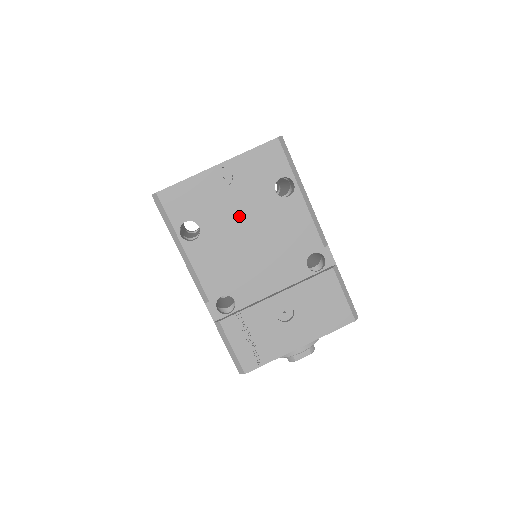
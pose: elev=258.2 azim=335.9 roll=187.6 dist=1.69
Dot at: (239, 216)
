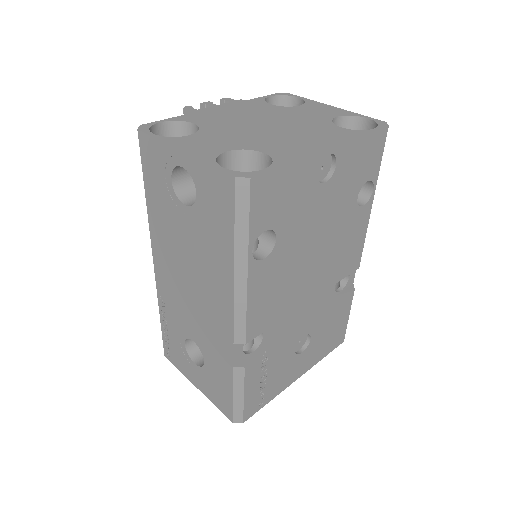
Dot at: (317, 227)
